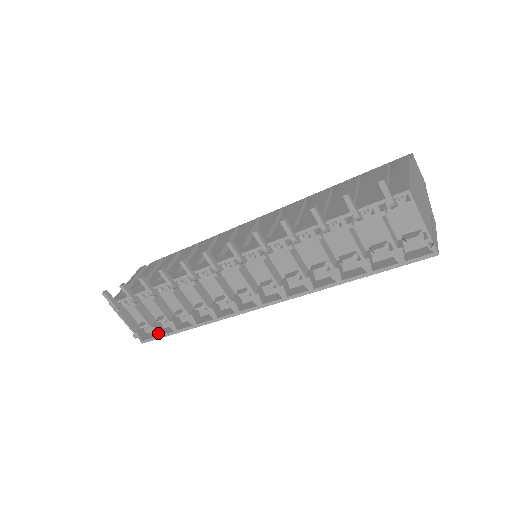
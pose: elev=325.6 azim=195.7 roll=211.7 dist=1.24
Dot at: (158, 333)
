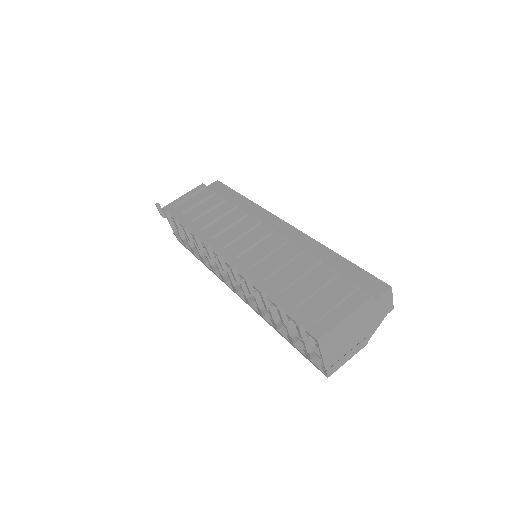
Dot at: (186, 245)
